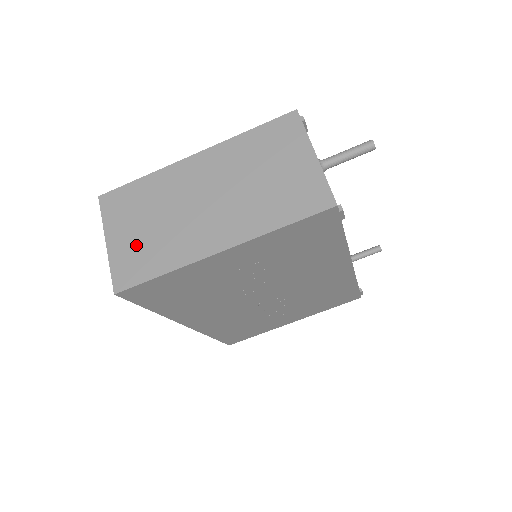
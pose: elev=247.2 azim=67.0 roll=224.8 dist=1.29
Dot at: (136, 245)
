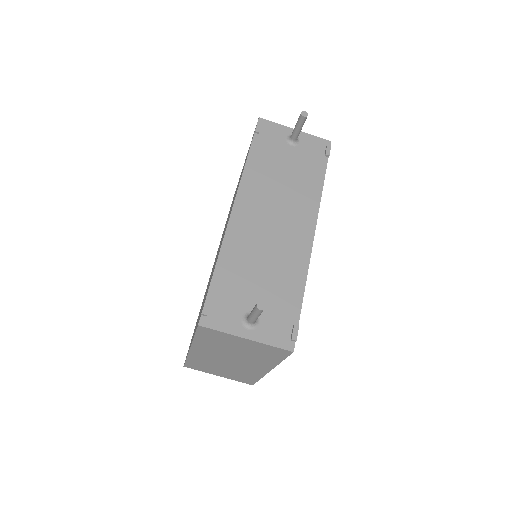
Dot at: (231, 375)
